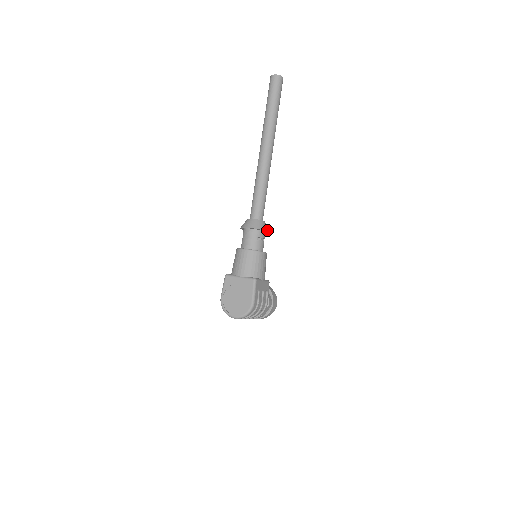
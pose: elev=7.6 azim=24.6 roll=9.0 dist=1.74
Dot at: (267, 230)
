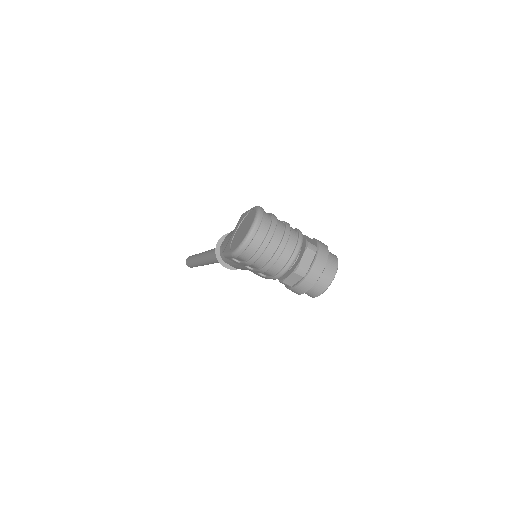
Dot at: occluded
